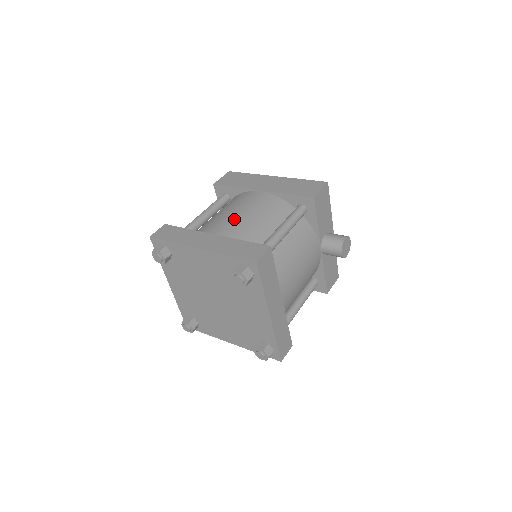
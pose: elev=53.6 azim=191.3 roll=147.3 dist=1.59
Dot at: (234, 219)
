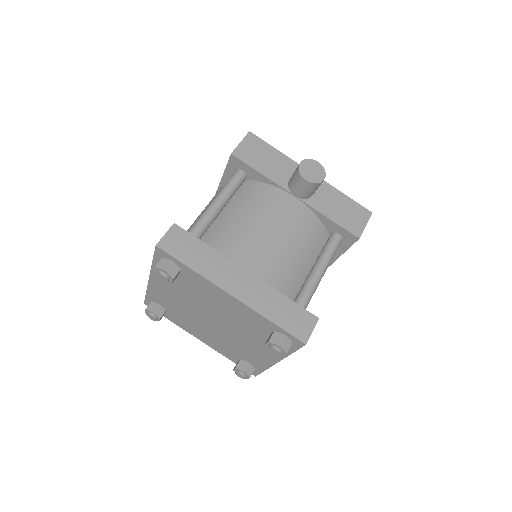
Dot at: occluded
